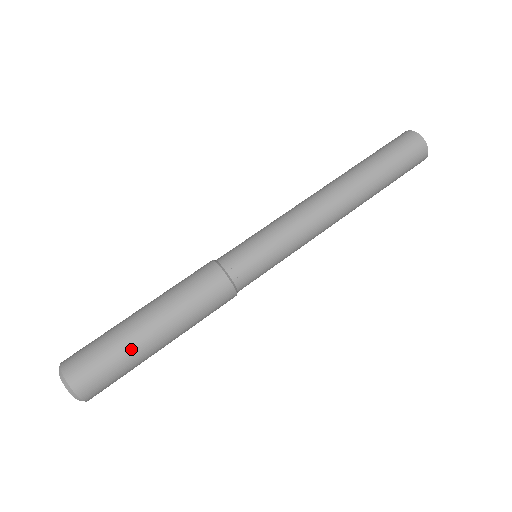
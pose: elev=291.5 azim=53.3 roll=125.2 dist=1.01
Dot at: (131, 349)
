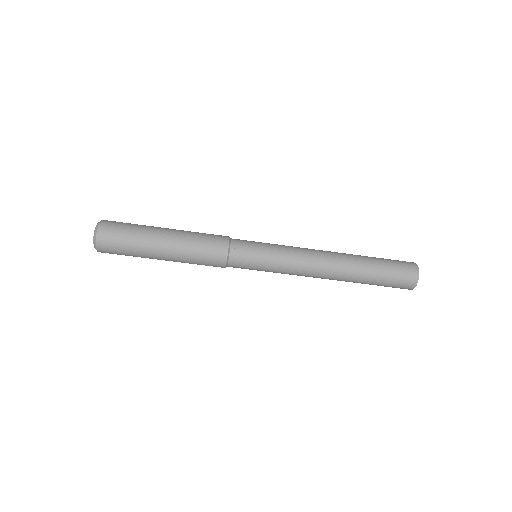
Dot at: occluded
